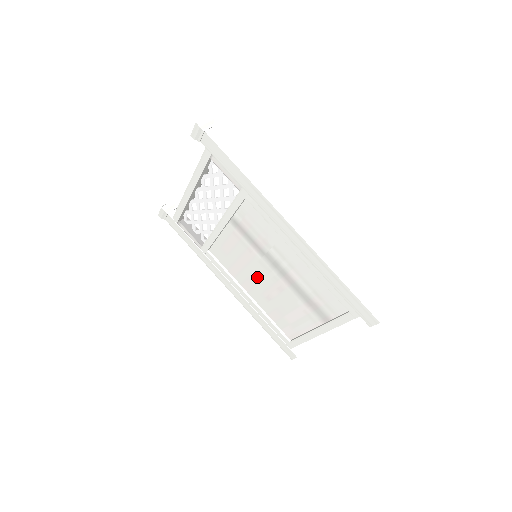
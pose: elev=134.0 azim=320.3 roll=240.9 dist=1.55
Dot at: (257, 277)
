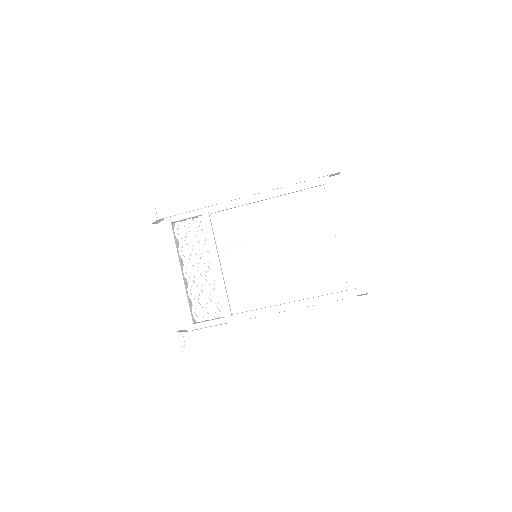
Dot at: (273, 271)
